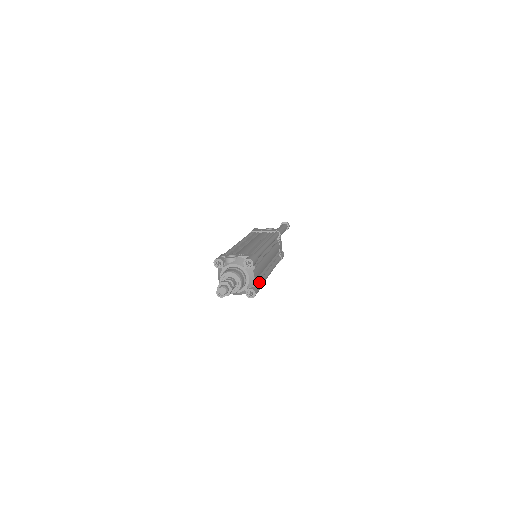
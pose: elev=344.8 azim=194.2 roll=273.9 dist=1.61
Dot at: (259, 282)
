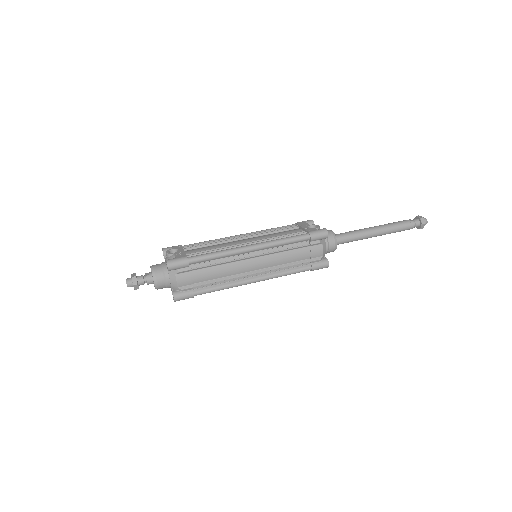
Dot at: (204, 288)
